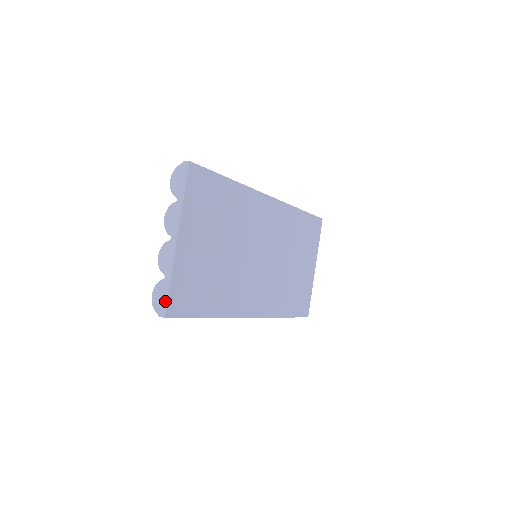
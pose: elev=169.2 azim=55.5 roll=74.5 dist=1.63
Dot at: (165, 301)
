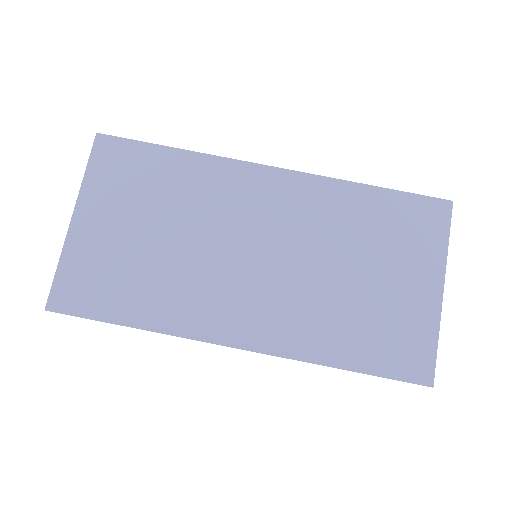
Dot at: (51, 291)
